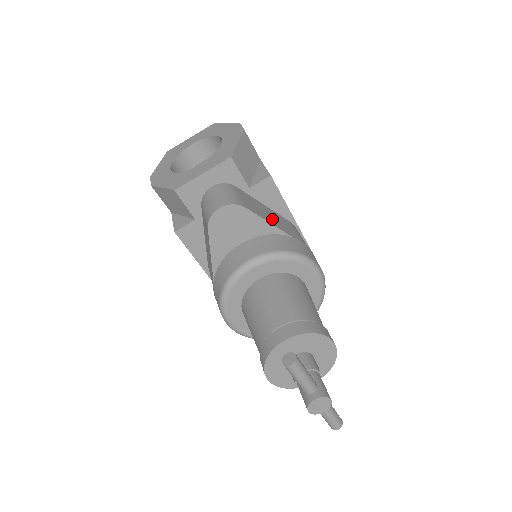
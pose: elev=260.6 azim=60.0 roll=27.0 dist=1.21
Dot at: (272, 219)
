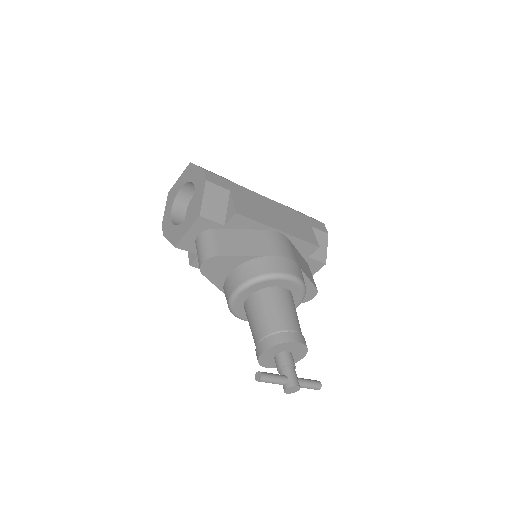
Dot at: (247, 247)
